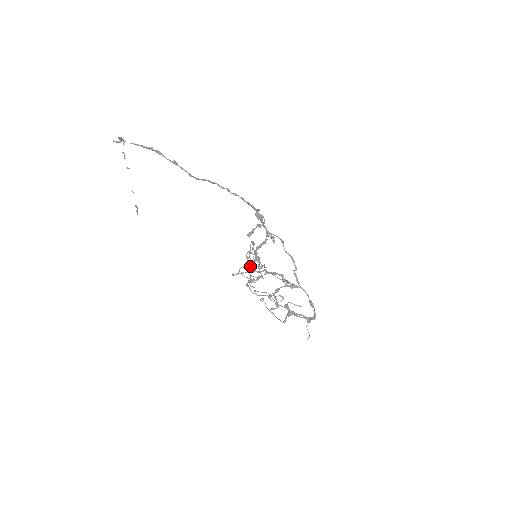
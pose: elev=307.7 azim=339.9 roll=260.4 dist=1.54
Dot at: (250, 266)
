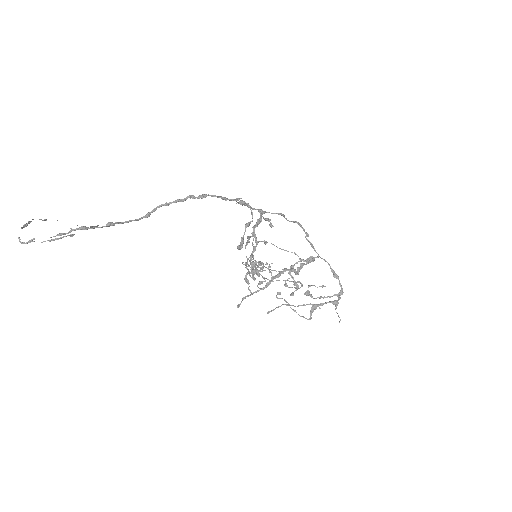
Dot at: occluded
